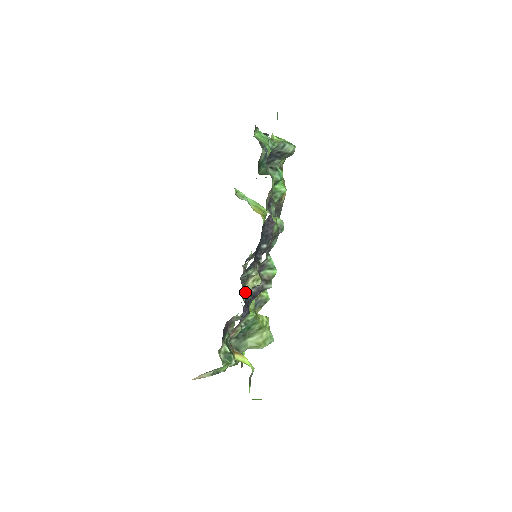
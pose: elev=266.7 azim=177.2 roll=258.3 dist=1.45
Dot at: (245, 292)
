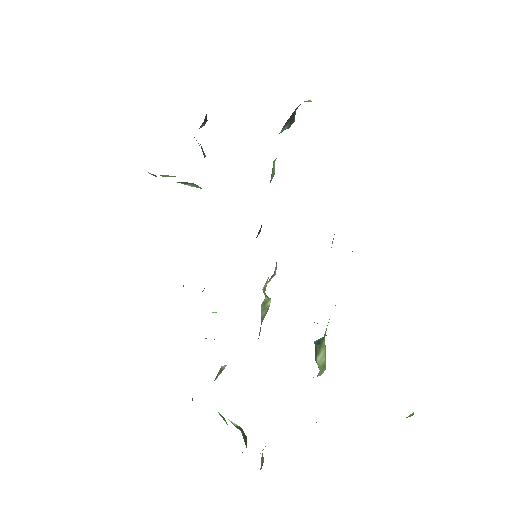
Dot at: occluded
